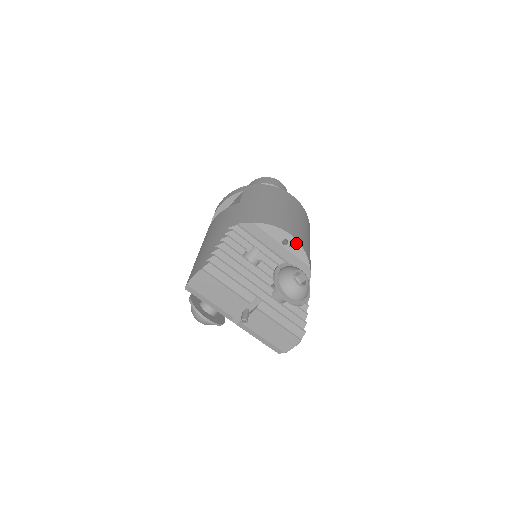
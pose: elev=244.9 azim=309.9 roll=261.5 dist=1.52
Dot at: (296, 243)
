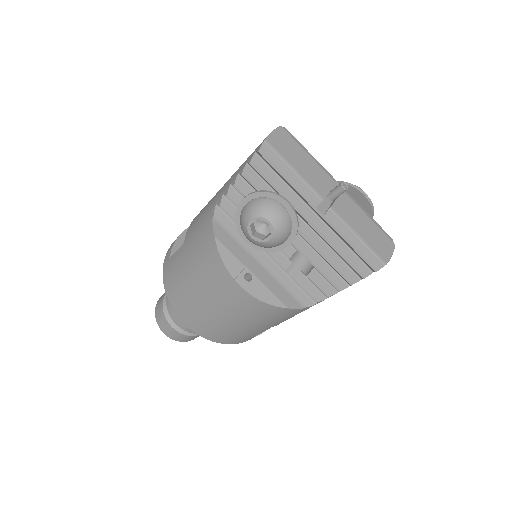
Dot at: occluded
